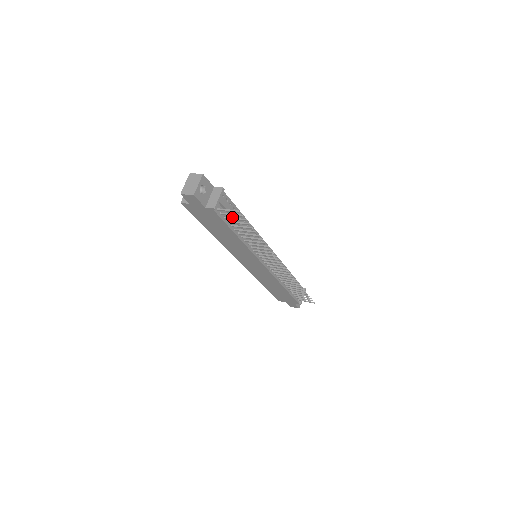
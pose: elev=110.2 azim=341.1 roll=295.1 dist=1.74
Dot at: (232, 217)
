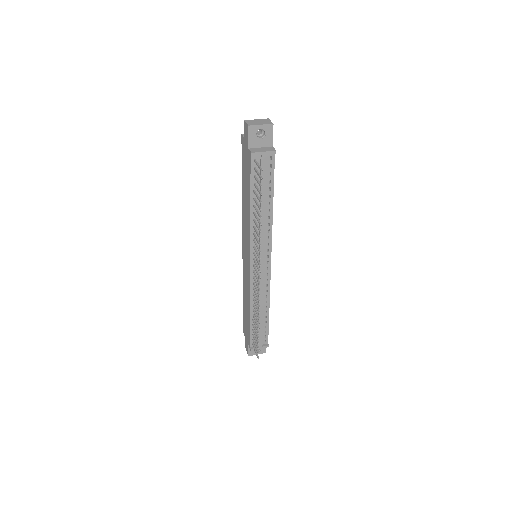
Dot at: (261, 184)
